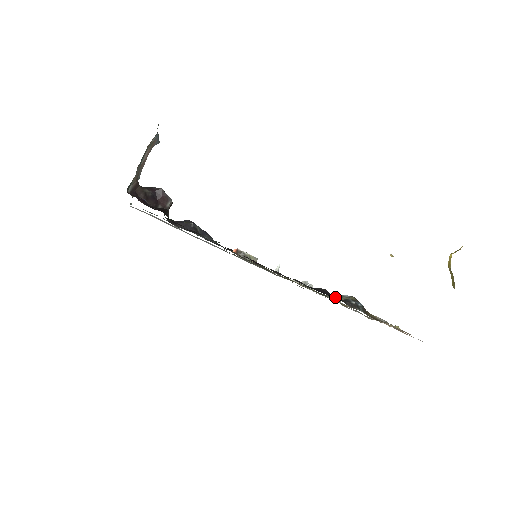
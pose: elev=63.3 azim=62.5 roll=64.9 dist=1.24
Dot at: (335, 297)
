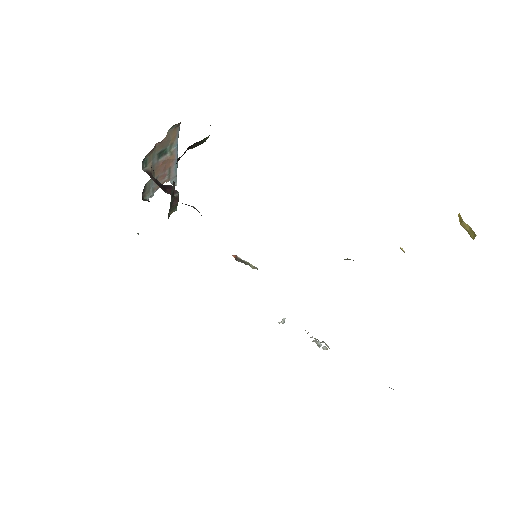
Dot at: occluded
